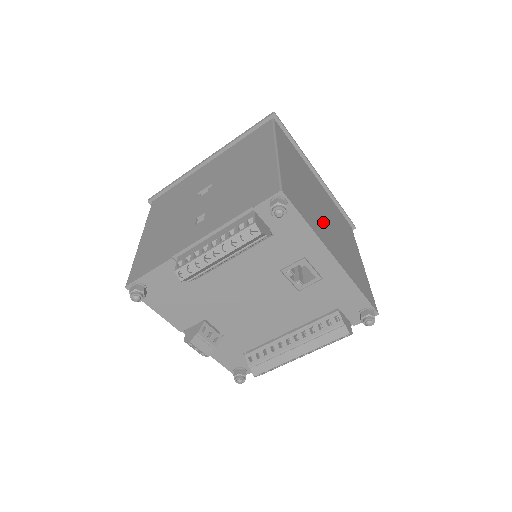
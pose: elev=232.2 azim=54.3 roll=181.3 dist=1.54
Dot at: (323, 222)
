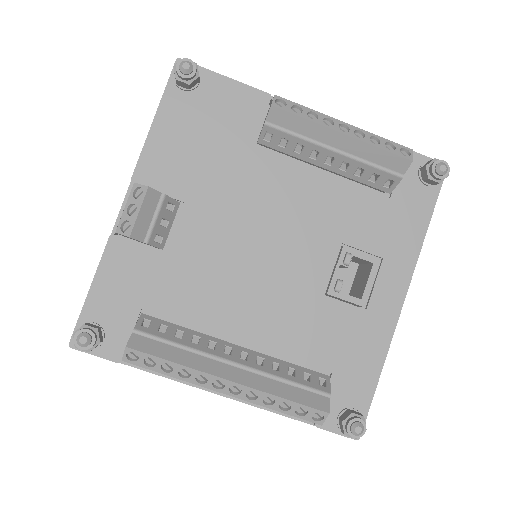
Dot at: occluded
